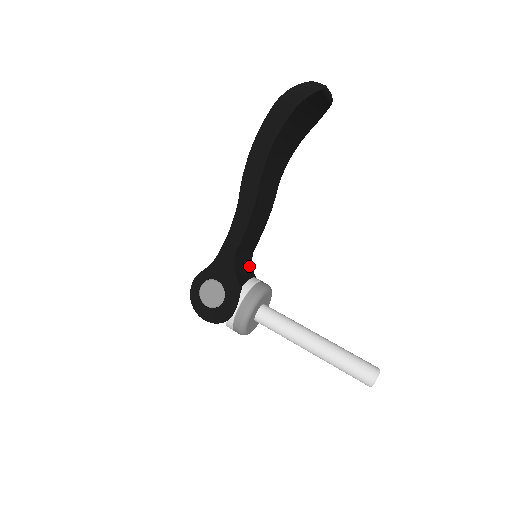
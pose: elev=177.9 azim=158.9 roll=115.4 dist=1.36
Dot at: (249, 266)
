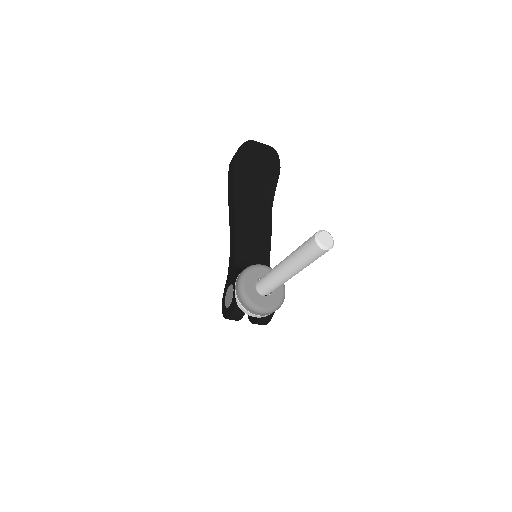
Dot at: occluded
